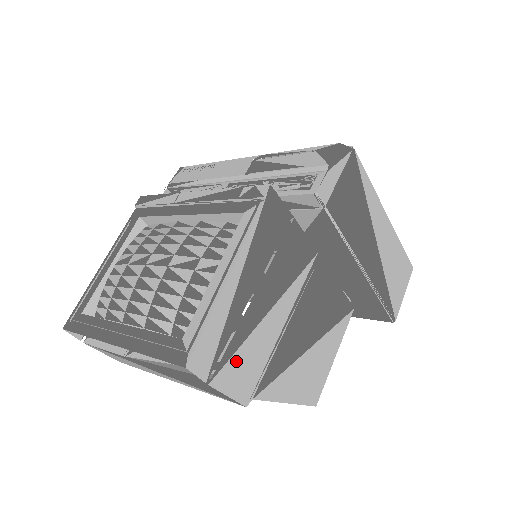
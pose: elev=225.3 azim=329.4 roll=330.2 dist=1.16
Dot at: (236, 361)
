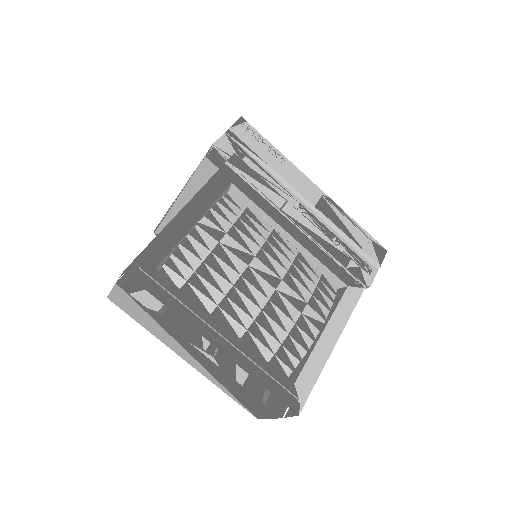
Dot at: occluded
